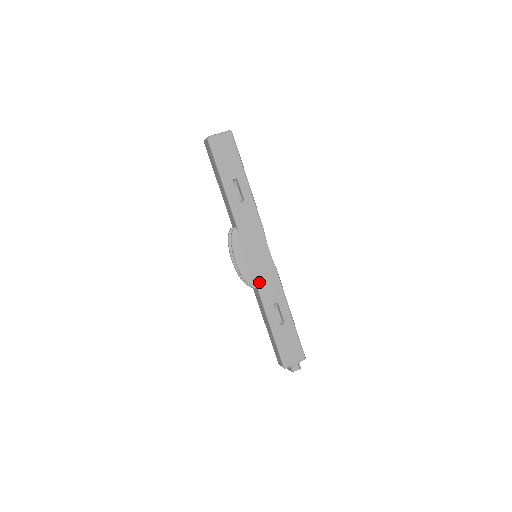
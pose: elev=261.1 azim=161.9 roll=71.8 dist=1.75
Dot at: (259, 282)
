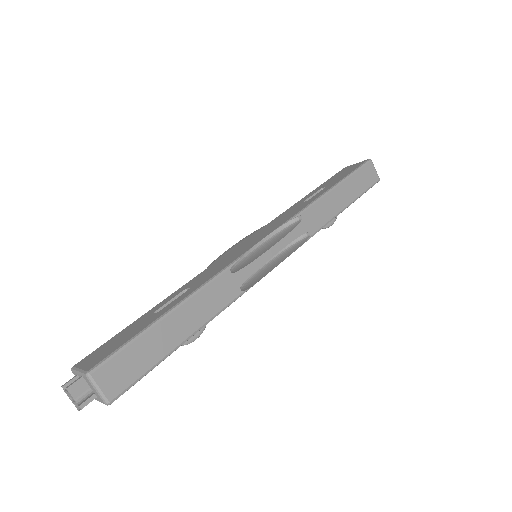
Dot at: (214, 265)
